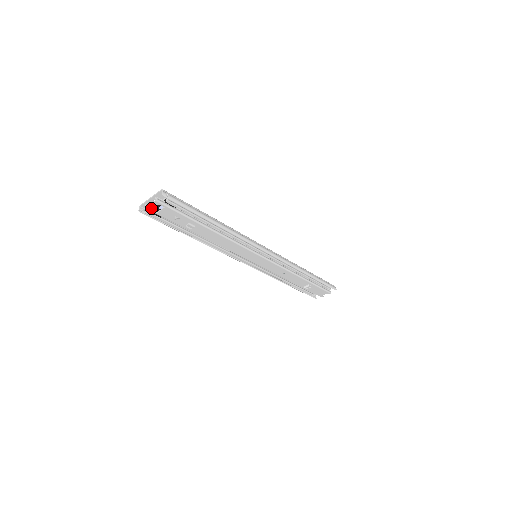
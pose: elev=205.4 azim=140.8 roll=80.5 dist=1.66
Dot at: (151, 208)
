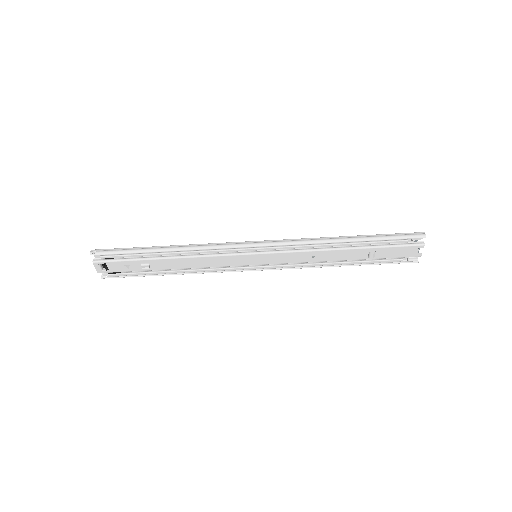
Dot at: (100, 270)
